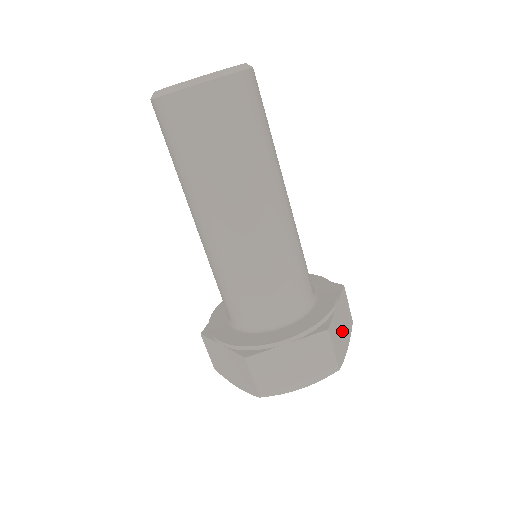
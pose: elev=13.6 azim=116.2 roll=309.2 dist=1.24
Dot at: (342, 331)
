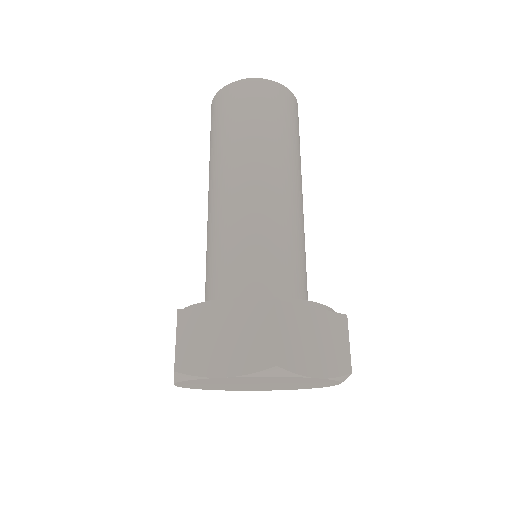
Dot at: occluded
